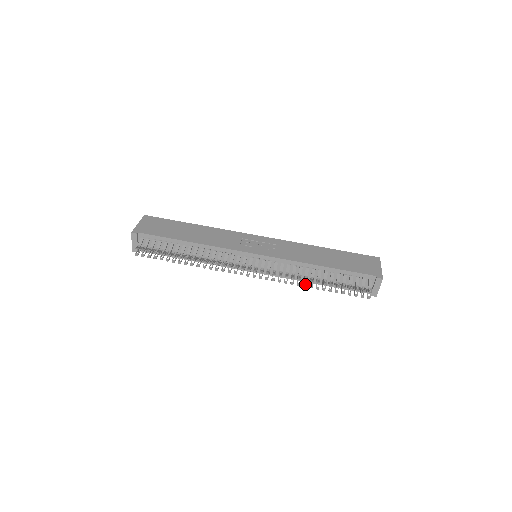
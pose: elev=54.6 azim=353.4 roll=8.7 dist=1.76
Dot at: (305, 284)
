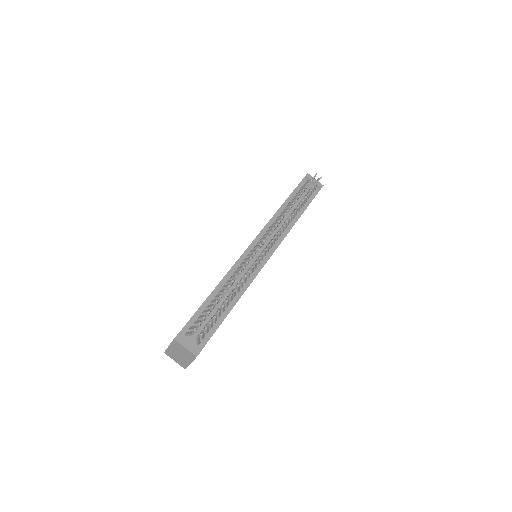
Dot at: (294, 210)
